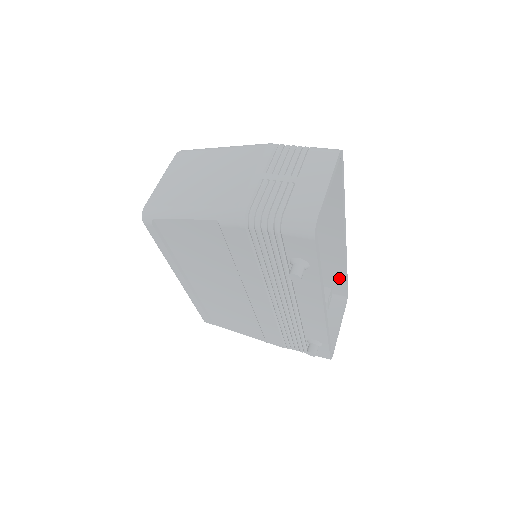
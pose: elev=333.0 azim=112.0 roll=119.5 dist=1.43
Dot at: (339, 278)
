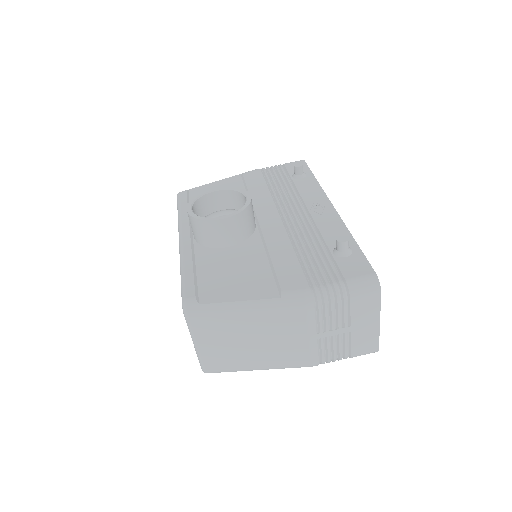
Dot at: occluded
